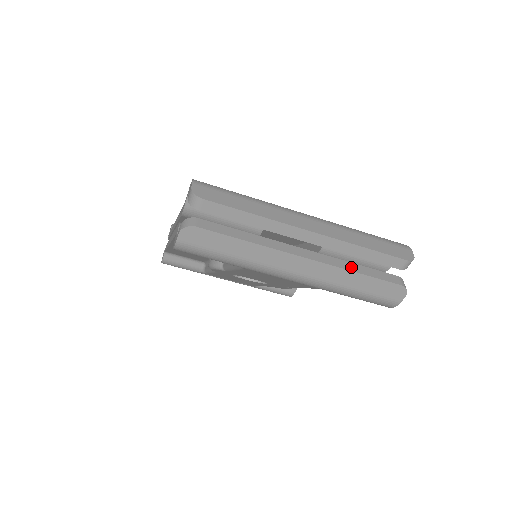
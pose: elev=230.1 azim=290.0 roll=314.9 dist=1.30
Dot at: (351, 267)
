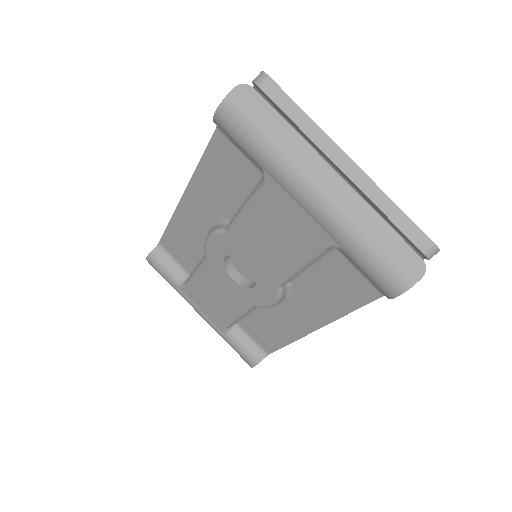
Dot at: (377, 213)
